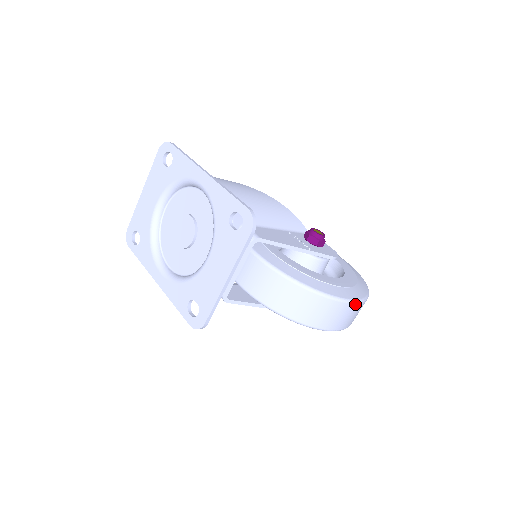
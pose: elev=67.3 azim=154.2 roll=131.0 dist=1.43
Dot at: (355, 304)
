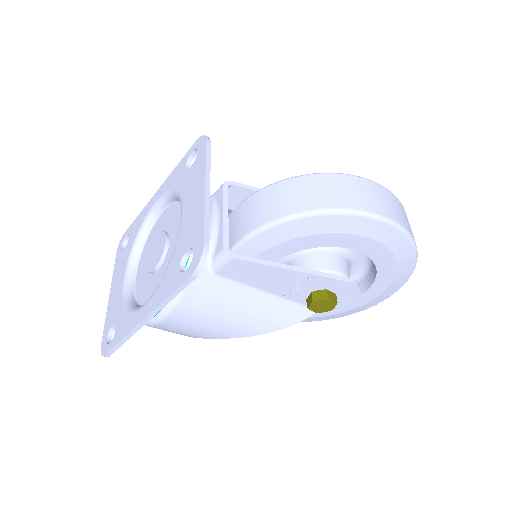
Dot at: (382, 187)
